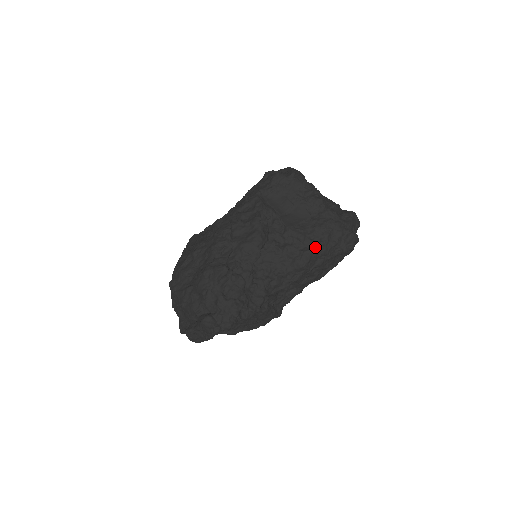
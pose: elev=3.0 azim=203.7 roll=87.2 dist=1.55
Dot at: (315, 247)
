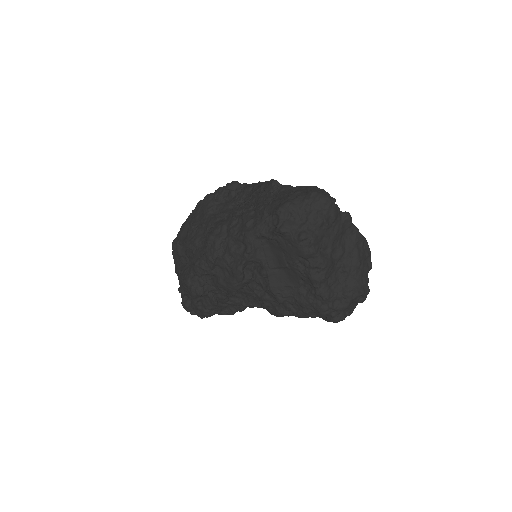
Dot at: (291, 312)
